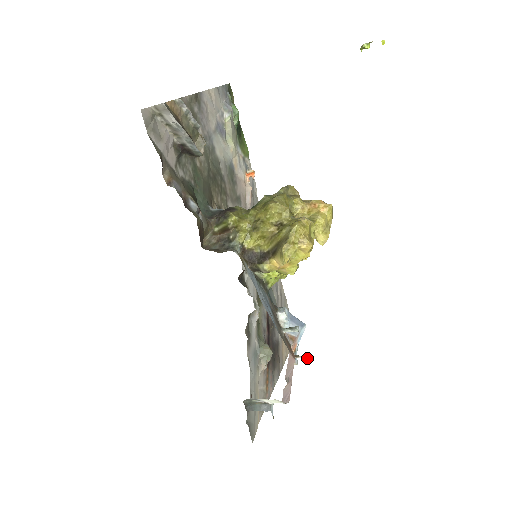
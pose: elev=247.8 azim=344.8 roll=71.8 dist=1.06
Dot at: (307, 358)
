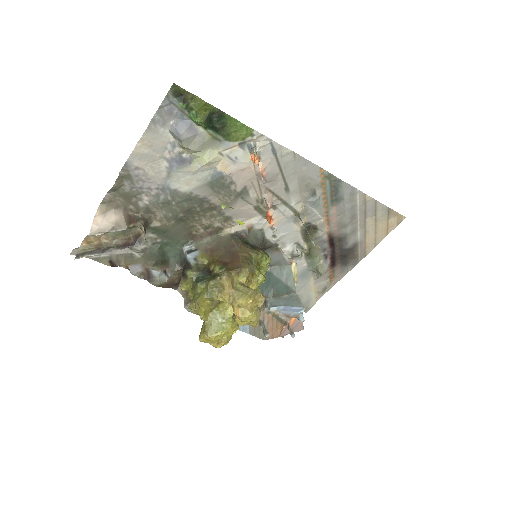
Dot at: occluded
